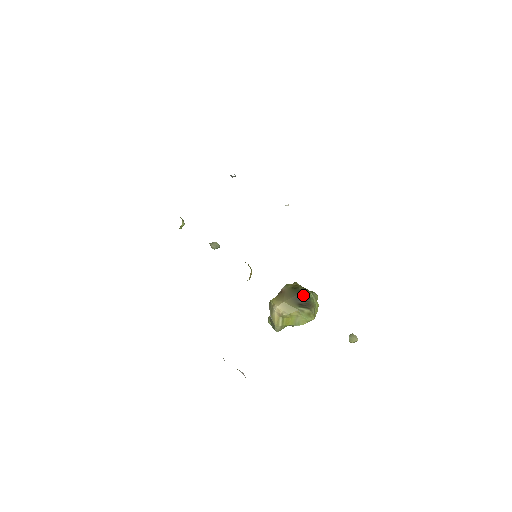
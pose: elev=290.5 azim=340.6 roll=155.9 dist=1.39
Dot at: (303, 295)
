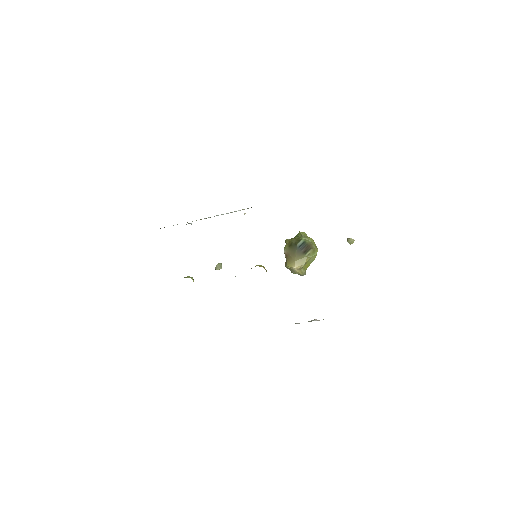
Dot at: (300, 244)
